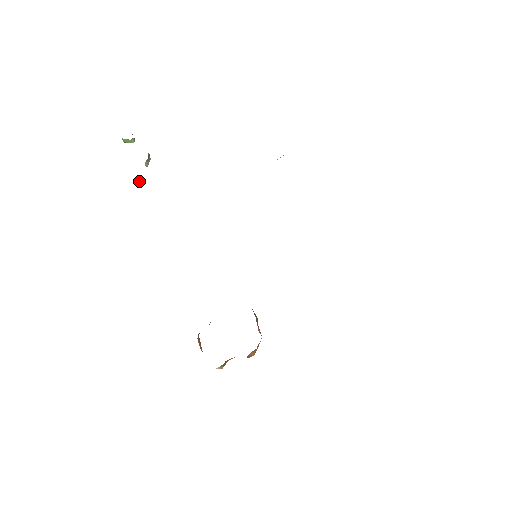
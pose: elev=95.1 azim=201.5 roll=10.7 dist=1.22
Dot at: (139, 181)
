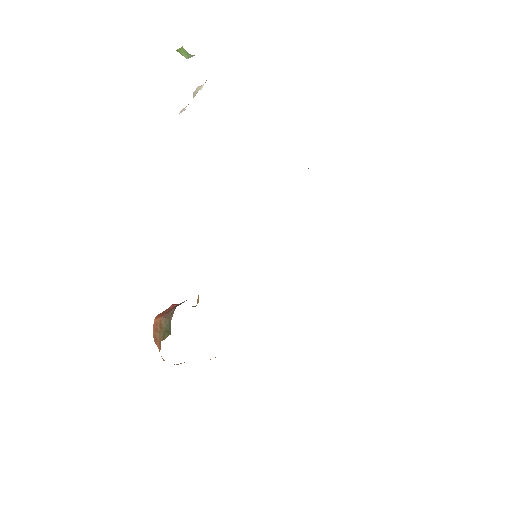
Dot at: (183, 109)
